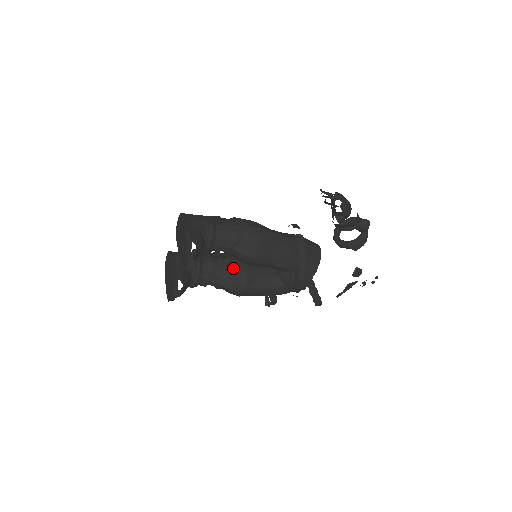
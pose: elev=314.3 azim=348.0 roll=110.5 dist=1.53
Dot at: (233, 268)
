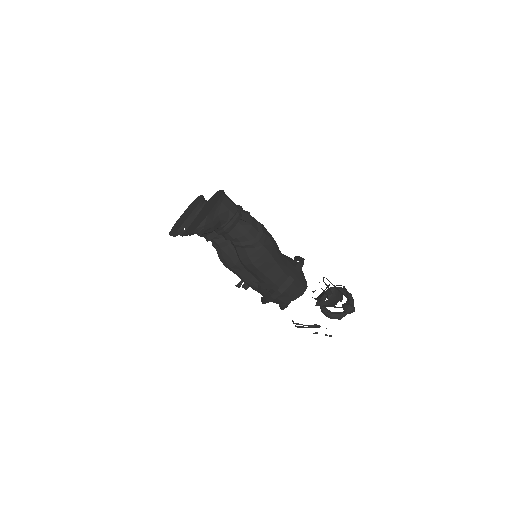
Dot at: (233, 249)
